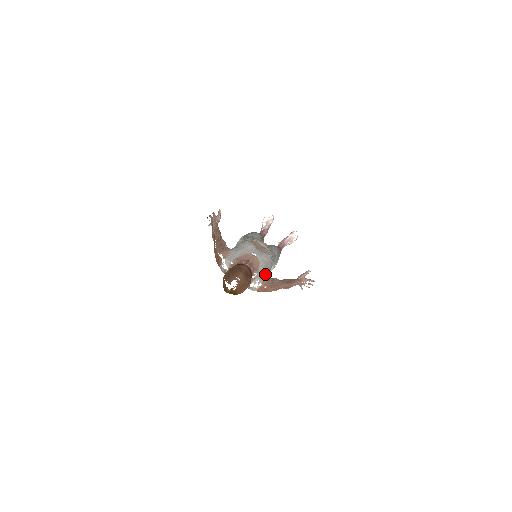
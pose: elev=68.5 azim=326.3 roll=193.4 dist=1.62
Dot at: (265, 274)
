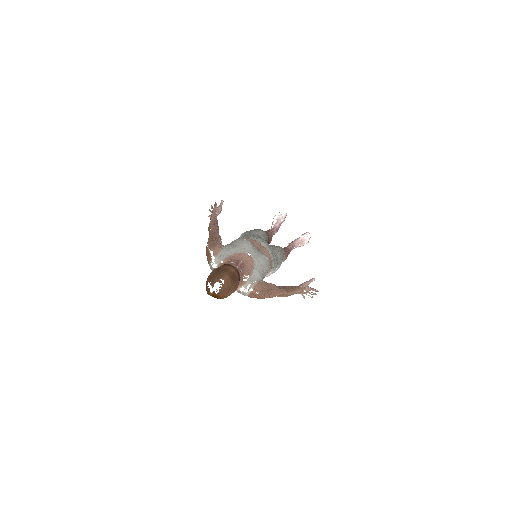
Dot at: (259, 278)
